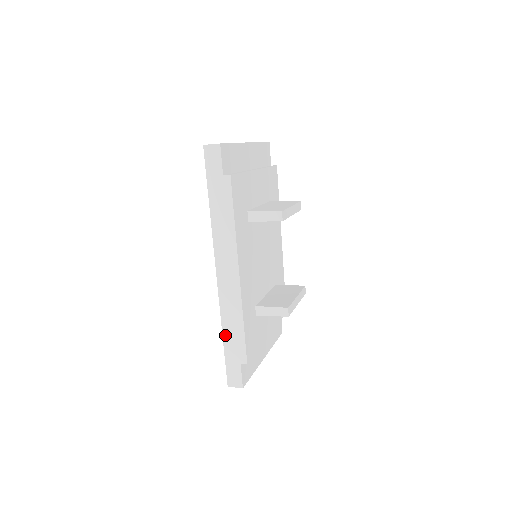
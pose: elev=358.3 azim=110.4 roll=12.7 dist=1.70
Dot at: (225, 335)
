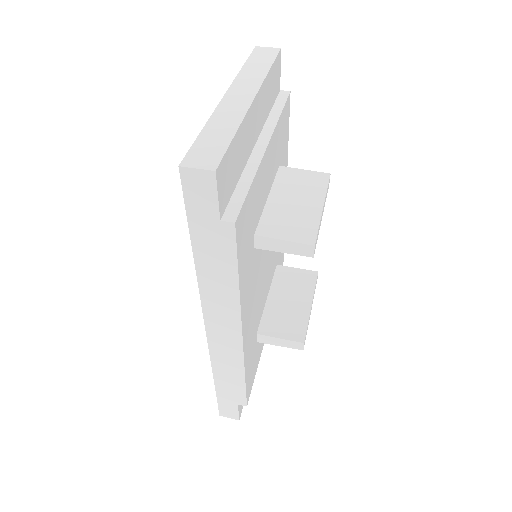
Dot at: (217, 381)
